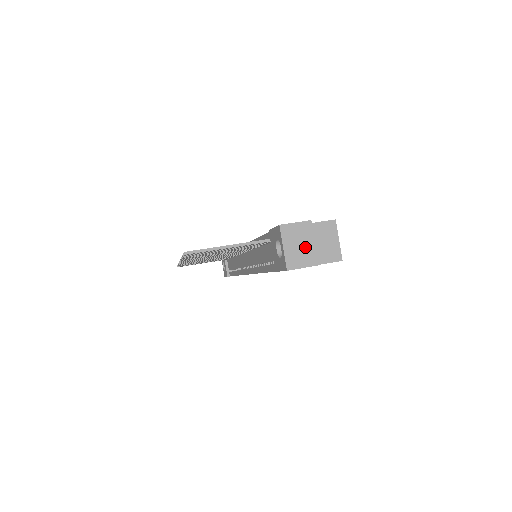
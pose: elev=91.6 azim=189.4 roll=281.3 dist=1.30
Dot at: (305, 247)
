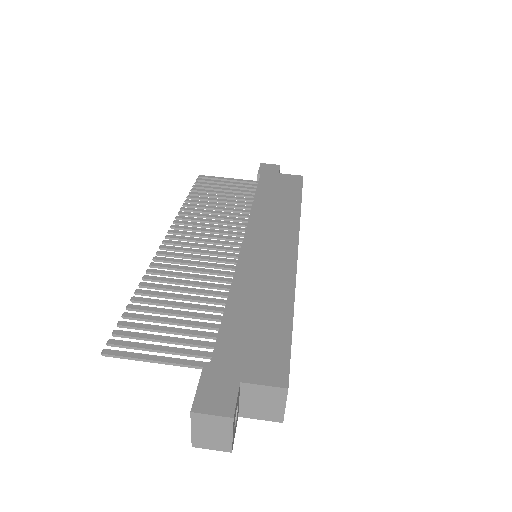
Dot at: (219, 436)
